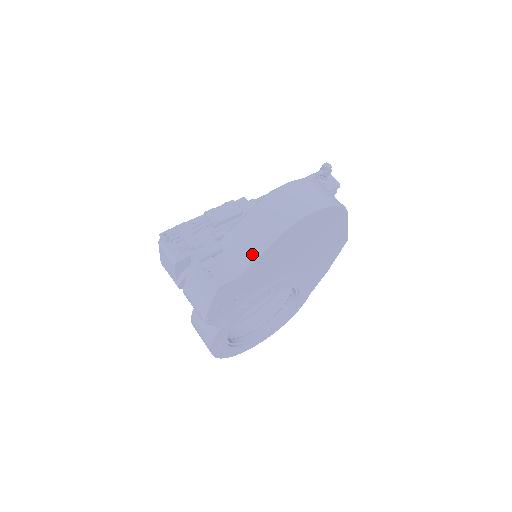
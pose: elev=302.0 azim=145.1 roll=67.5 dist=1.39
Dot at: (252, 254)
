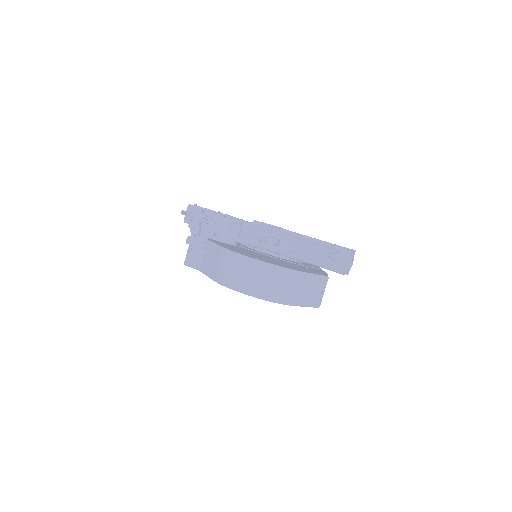
Dot at: (206, 270)
